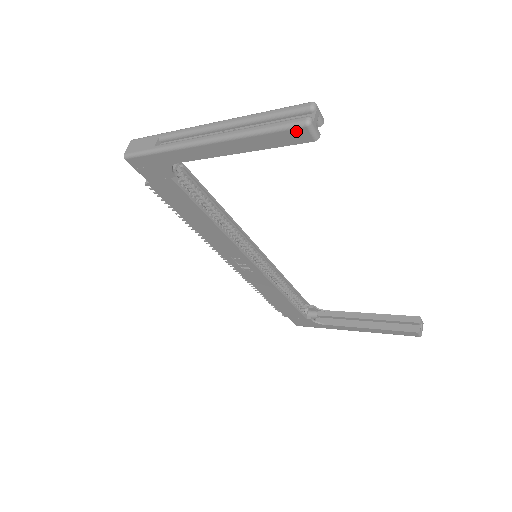
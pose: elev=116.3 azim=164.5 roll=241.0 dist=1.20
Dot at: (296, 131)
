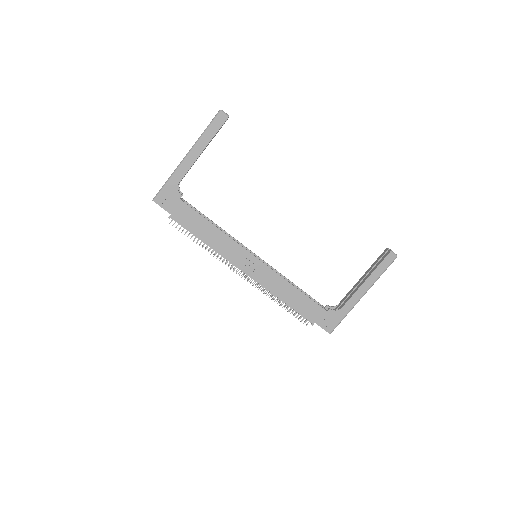
Dot at: (219, 117)
